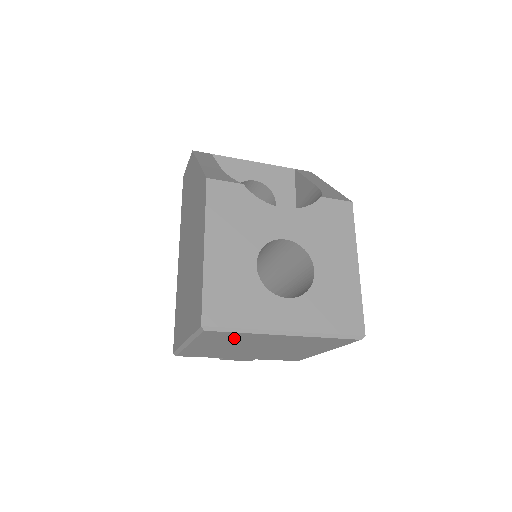
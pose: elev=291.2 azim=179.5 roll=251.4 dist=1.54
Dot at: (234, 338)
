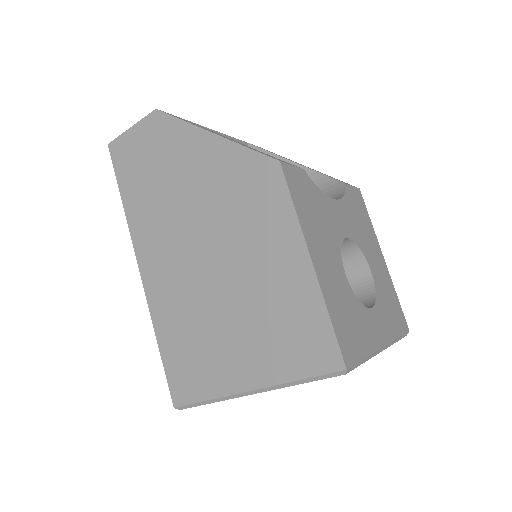
Dot at: occluded
